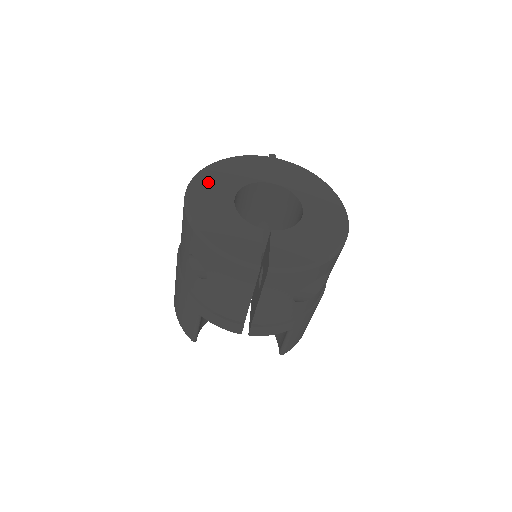
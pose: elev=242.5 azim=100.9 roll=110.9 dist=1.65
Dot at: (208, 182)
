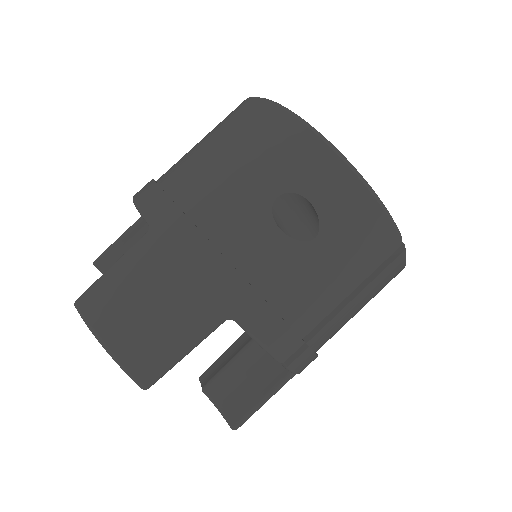
Dot at: occluded
